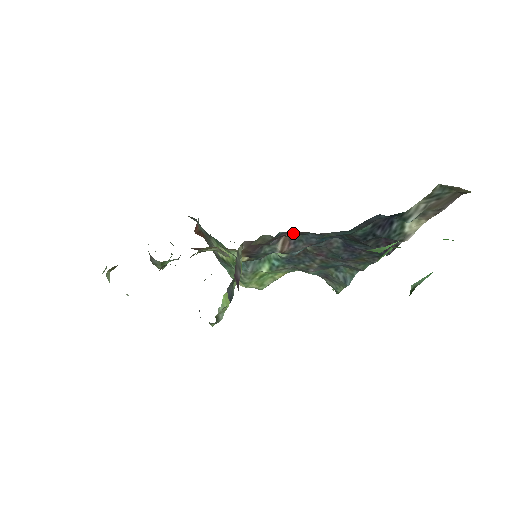
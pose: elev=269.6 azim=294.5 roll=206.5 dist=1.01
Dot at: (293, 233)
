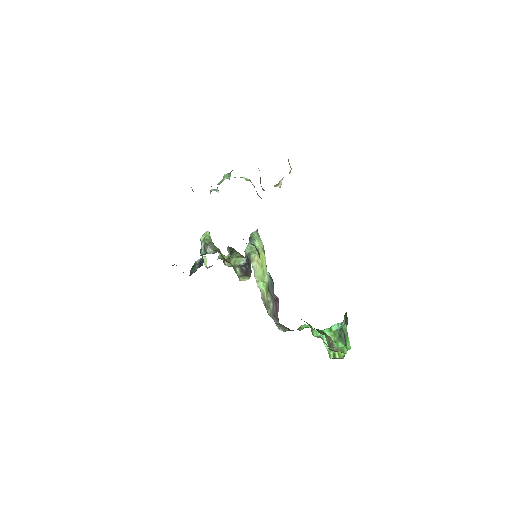
Dot at: occluded
